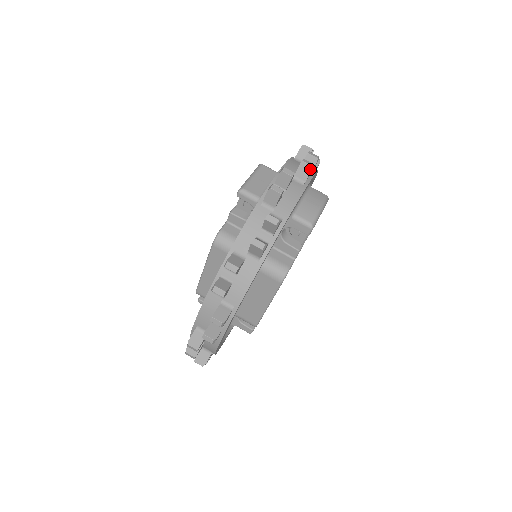
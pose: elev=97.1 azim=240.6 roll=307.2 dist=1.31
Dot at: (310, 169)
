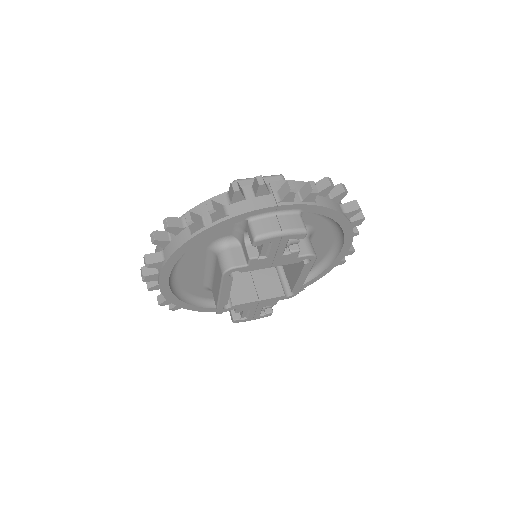
Dot at: (288, 191)
